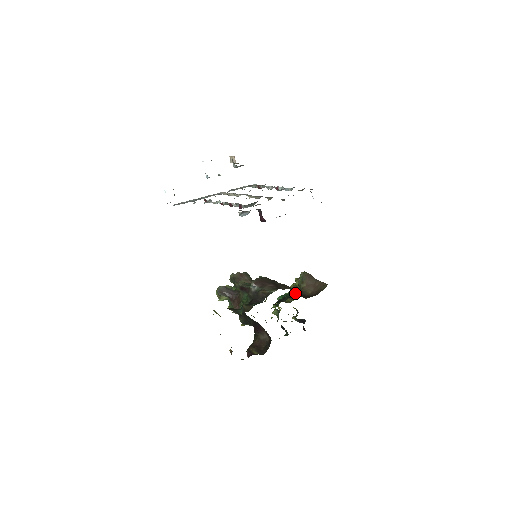
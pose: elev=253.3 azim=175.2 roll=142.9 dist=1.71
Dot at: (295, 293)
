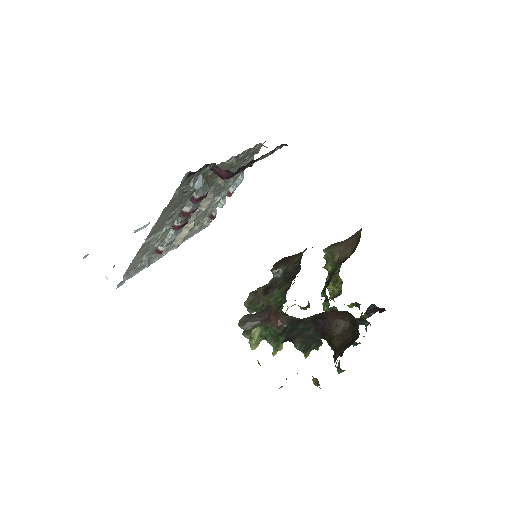
Dot at: (335, 271)
